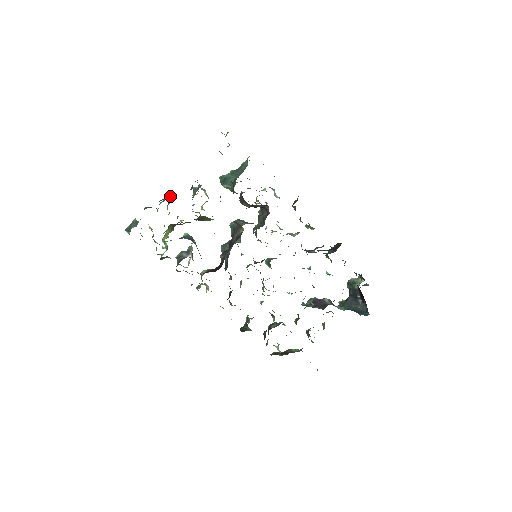
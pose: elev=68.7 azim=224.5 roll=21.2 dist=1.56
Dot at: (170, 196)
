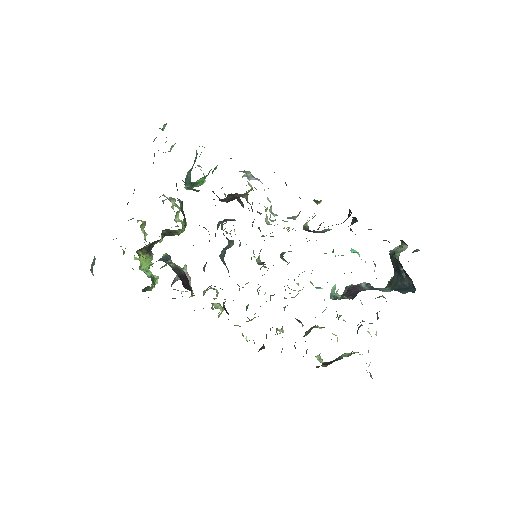
Dot at: (131, 219)
